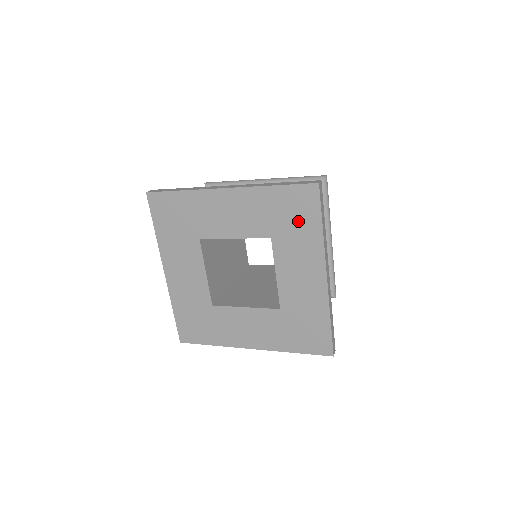
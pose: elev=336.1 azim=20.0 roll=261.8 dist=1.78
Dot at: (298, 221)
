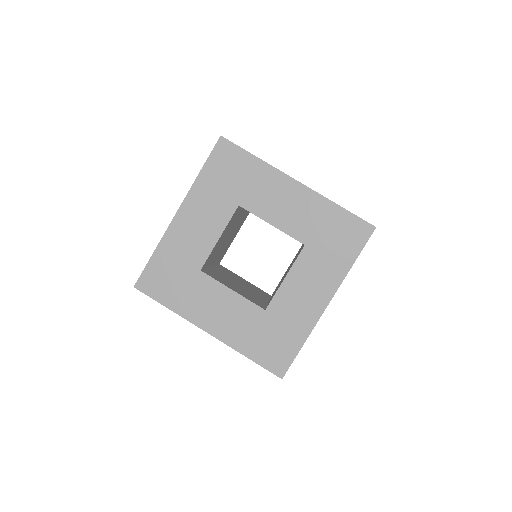
Dot at: (338, 245)
